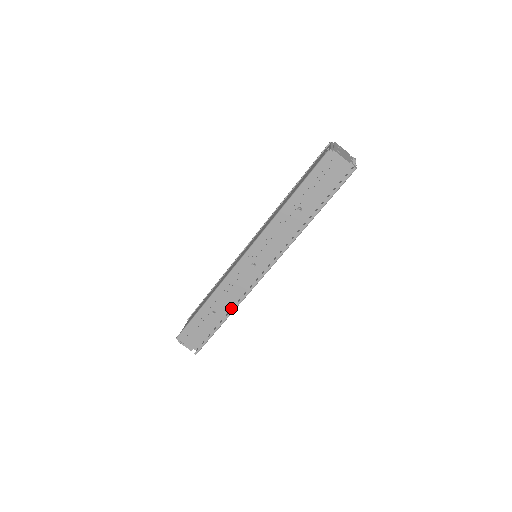
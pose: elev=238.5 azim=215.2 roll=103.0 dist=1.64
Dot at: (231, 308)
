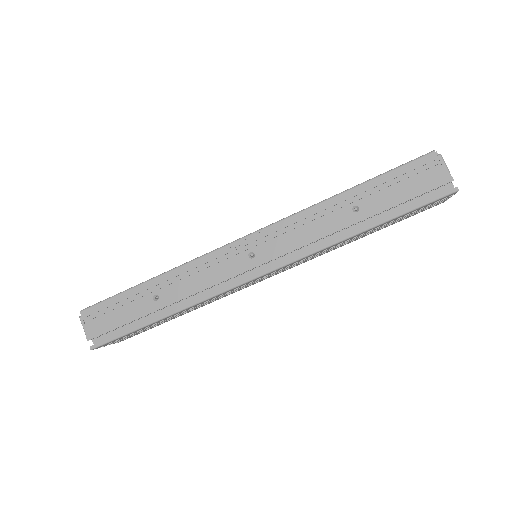
Dot at: occluded
